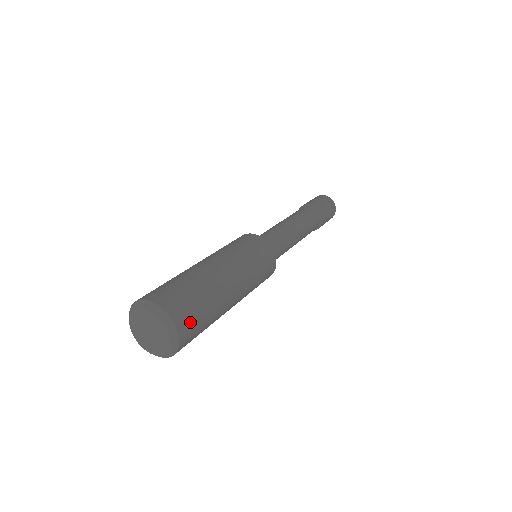
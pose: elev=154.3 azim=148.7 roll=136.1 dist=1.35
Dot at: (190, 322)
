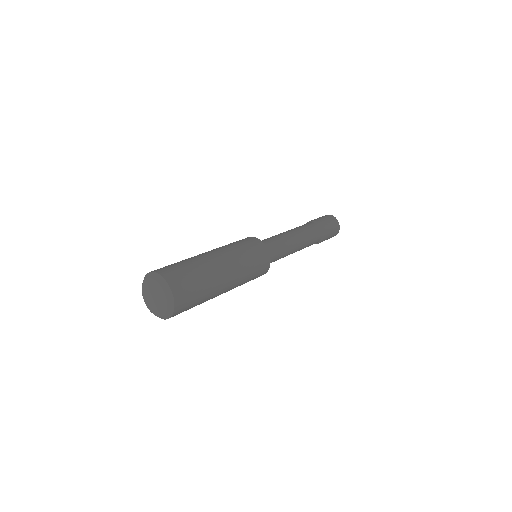
Dot at: (183, 311)
